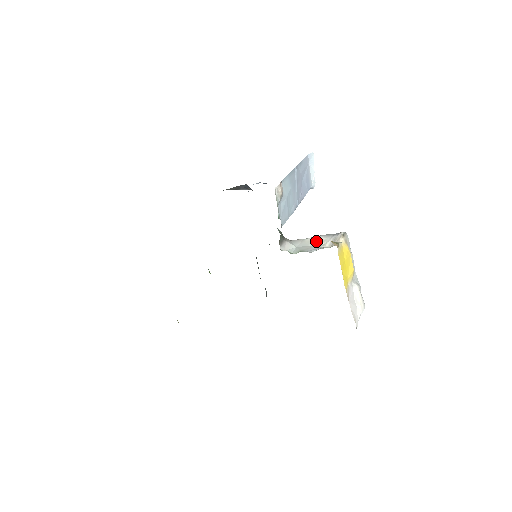
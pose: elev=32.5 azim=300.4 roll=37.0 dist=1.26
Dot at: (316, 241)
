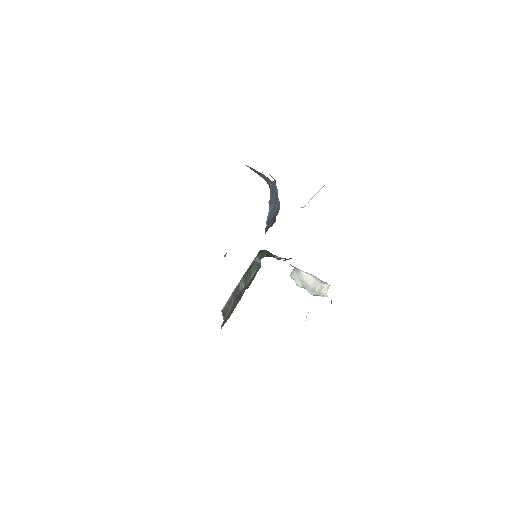
Dot at: (310, 280)
